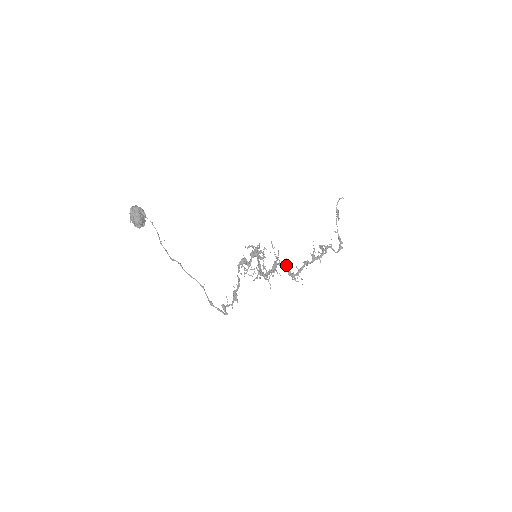
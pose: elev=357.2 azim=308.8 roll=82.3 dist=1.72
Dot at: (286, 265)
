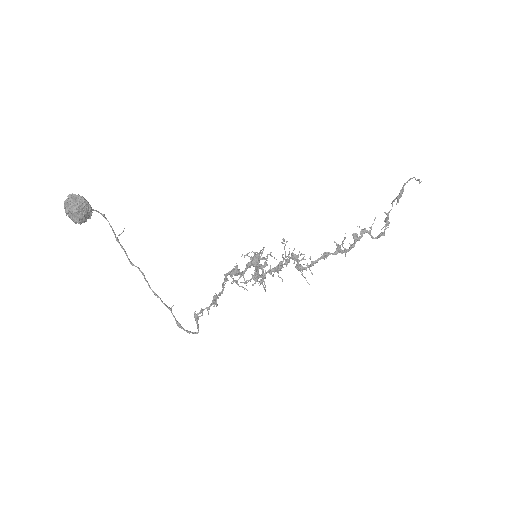
Dot at: (296, 259)
